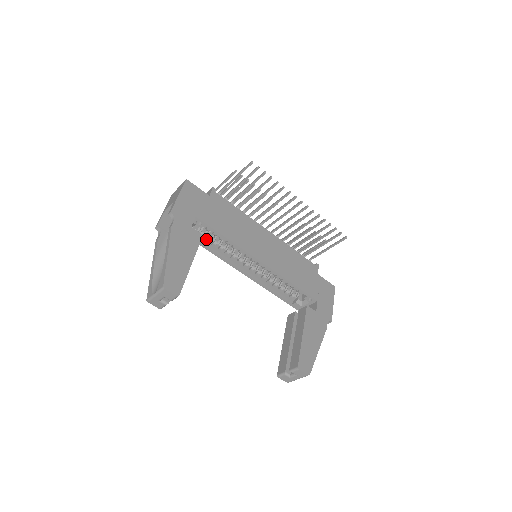
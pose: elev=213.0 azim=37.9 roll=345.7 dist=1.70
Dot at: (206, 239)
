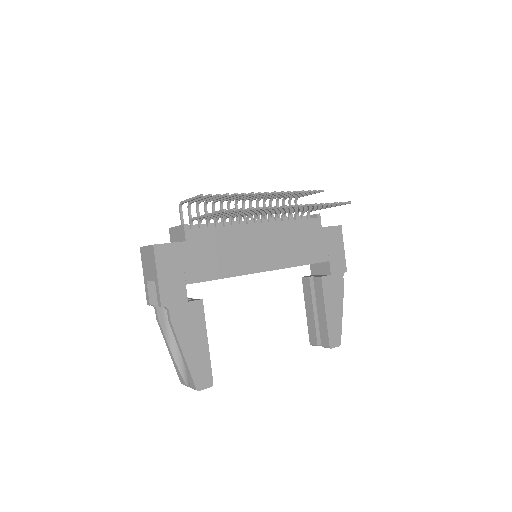
Dot at: occluded
